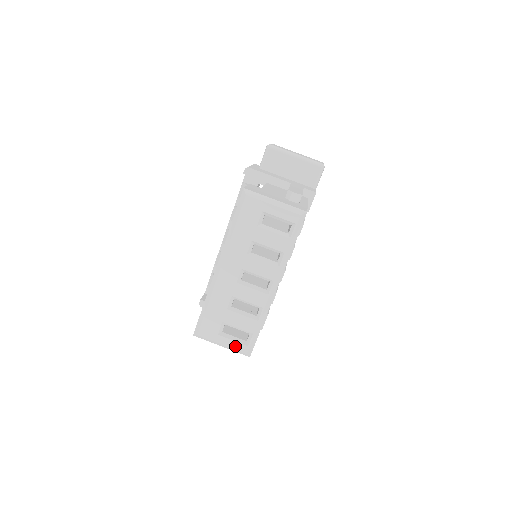
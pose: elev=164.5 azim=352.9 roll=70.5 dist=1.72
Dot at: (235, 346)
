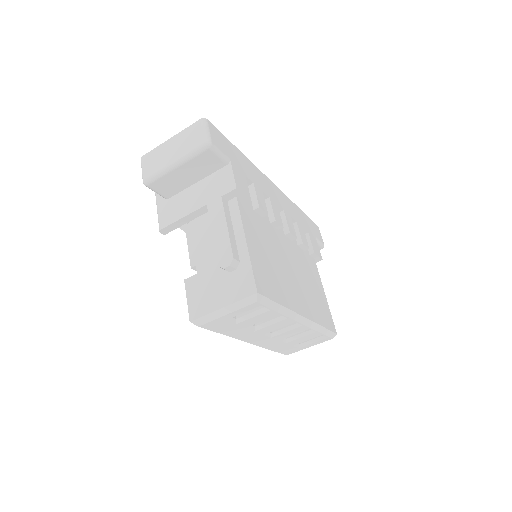
Dot at: (319, 343)
